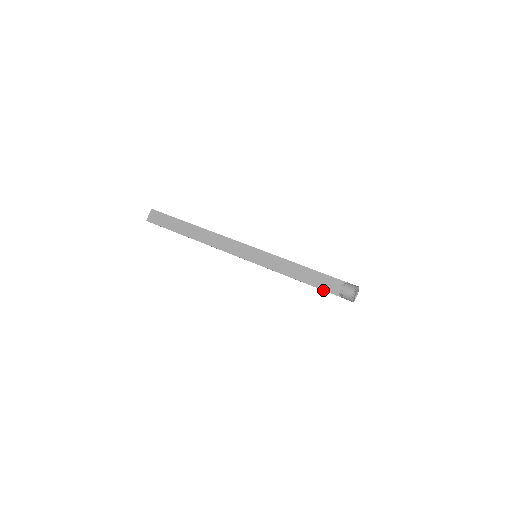
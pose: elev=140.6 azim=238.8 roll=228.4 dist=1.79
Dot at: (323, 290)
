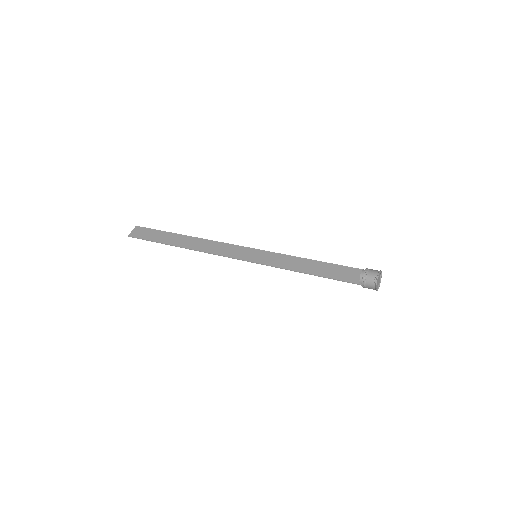
Dot at: (339, 280)
